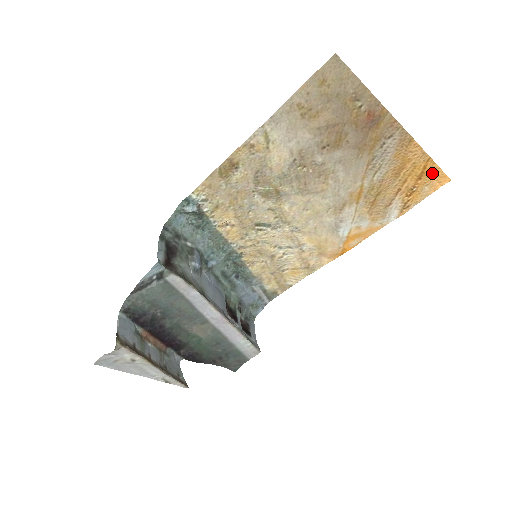
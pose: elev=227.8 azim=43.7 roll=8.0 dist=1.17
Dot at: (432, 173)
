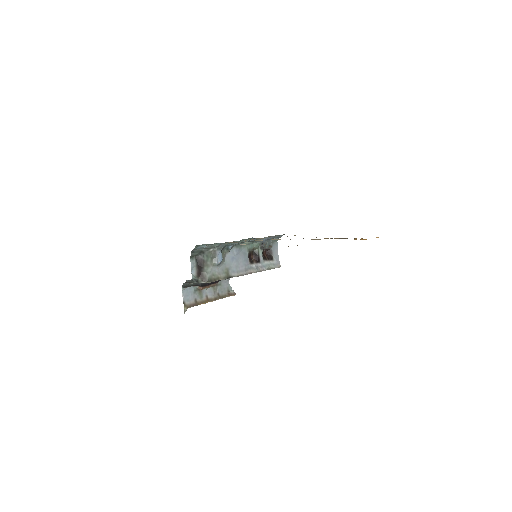
Dot at: occluded
